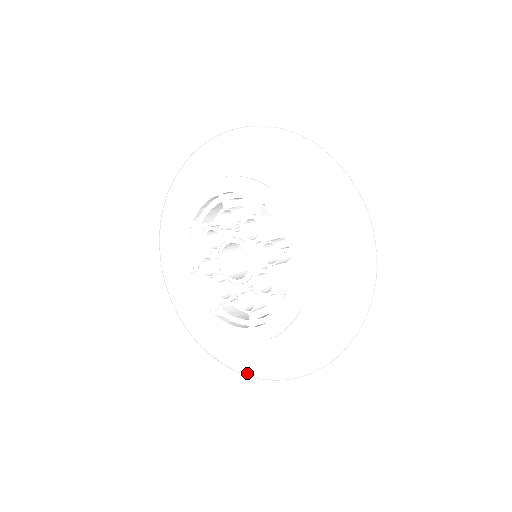
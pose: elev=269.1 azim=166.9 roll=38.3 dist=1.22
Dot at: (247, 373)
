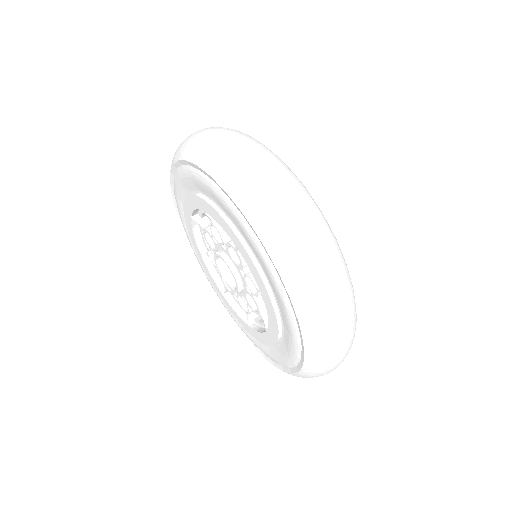
Dot at: occluded
